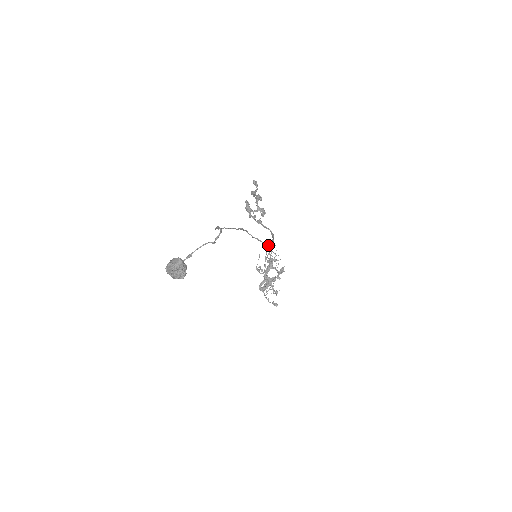
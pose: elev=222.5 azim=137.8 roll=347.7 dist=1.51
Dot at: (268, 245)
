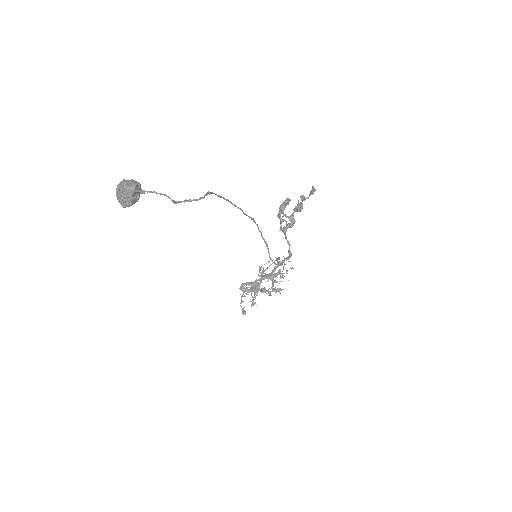
Dot at: (279, 257)
